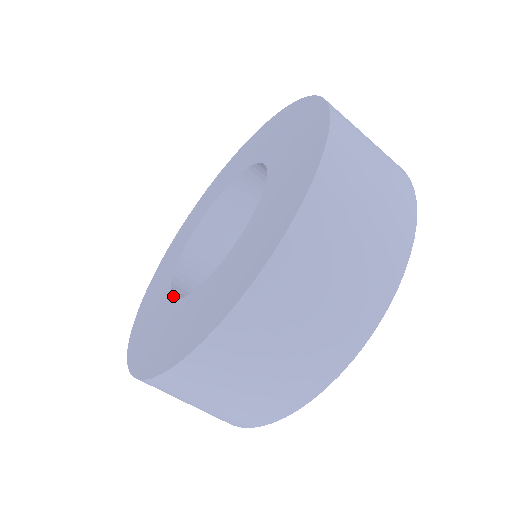
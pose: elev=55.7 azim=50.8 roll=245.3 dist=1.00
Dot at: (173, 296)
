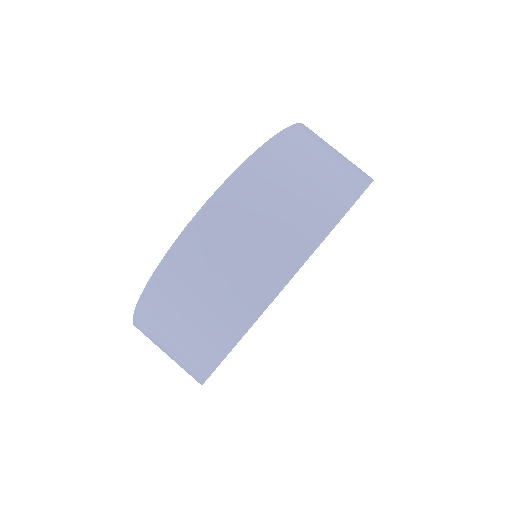
Dot at: occluded
